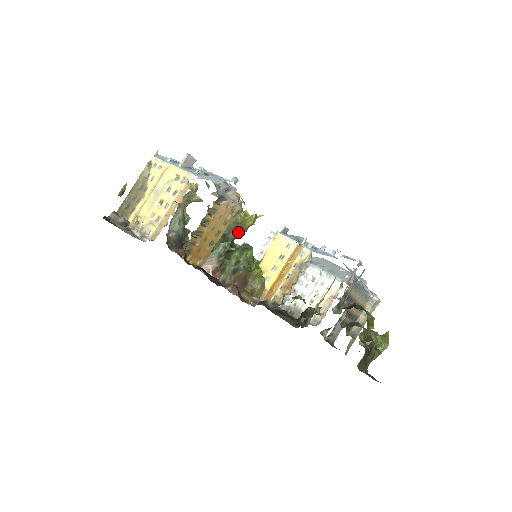
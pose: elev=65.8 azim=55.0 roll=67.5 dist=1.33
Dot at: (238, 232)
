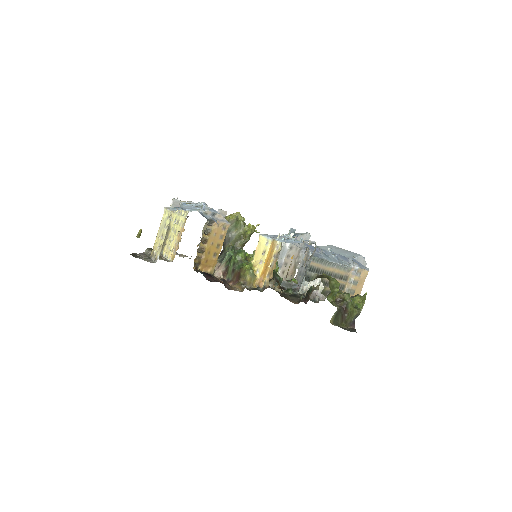
Dot at: (243, 241)
